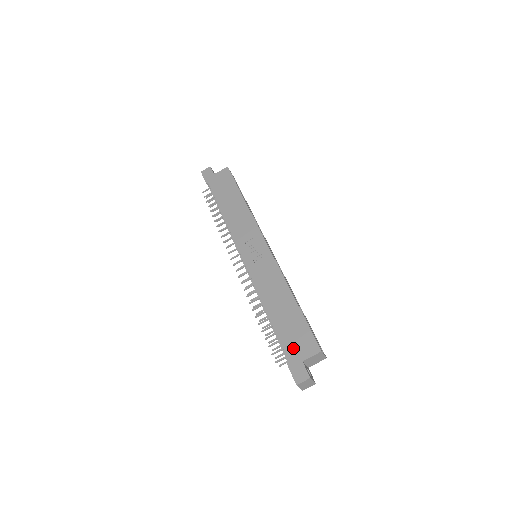
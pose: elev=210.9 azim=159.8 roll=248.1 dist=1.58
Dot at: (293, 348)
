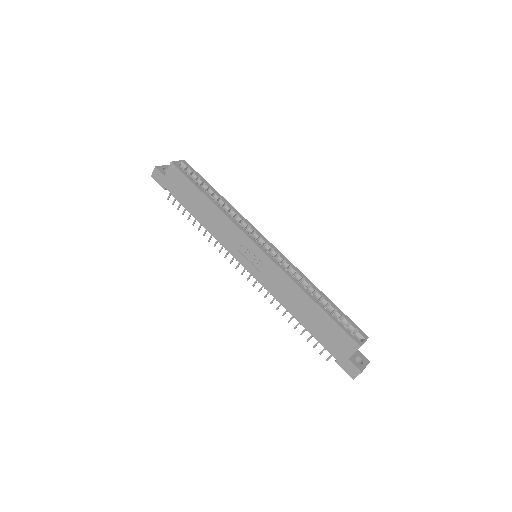
Dot at: (335, 348)
